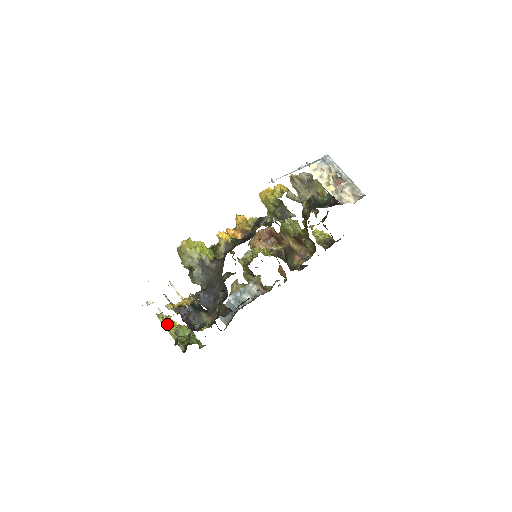
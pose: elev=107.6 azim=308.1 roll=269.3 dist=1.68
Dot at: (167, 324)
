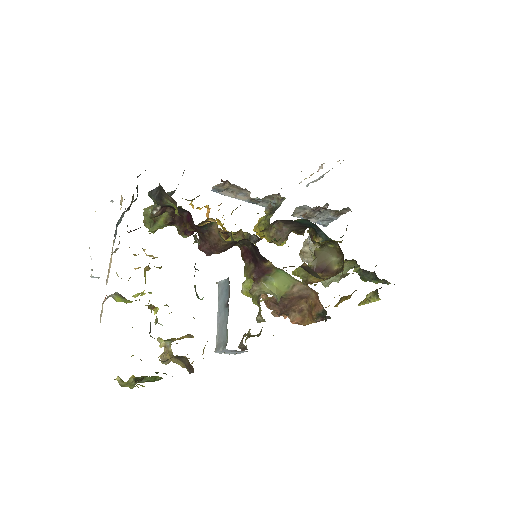
Dot at: occluded
